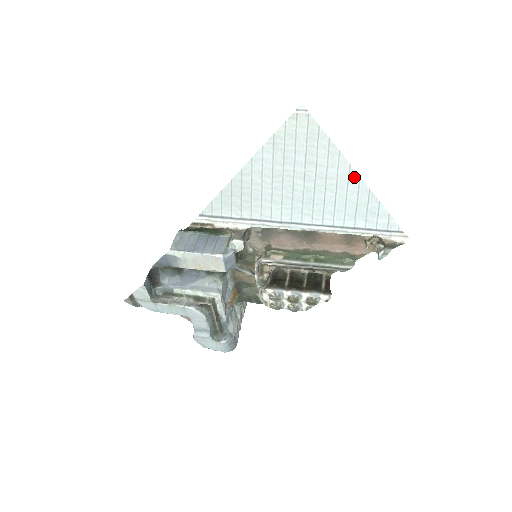
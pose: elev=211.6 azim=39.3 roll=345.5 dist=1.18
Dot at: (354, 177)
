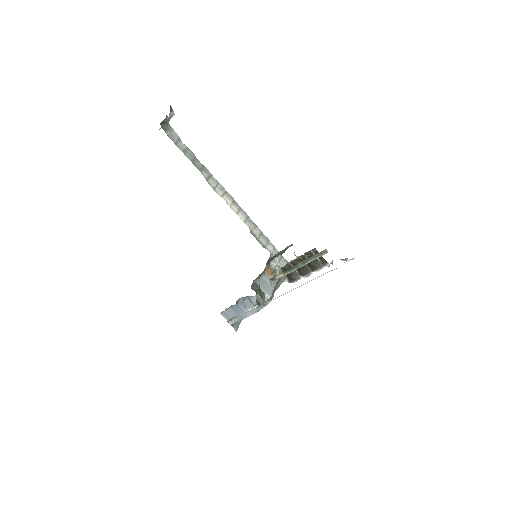
Dot at: occluded
